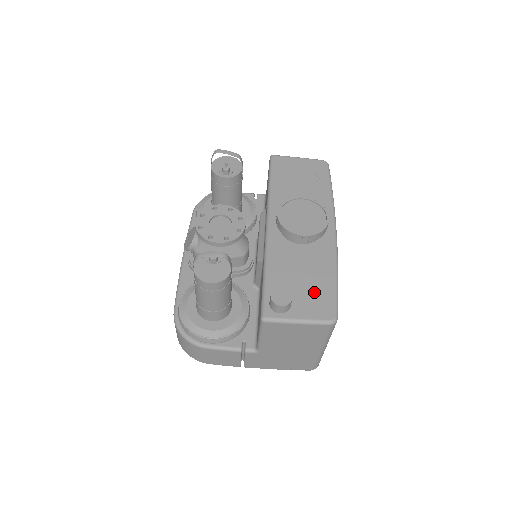
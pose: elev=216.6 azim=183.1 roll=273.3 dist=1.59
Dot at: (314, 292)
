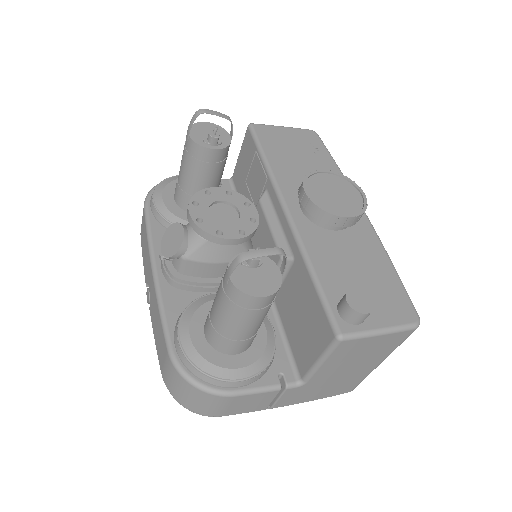
Dot at: (381, 289)
